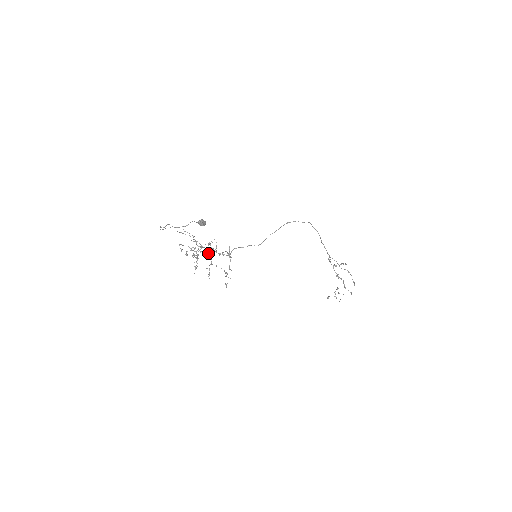
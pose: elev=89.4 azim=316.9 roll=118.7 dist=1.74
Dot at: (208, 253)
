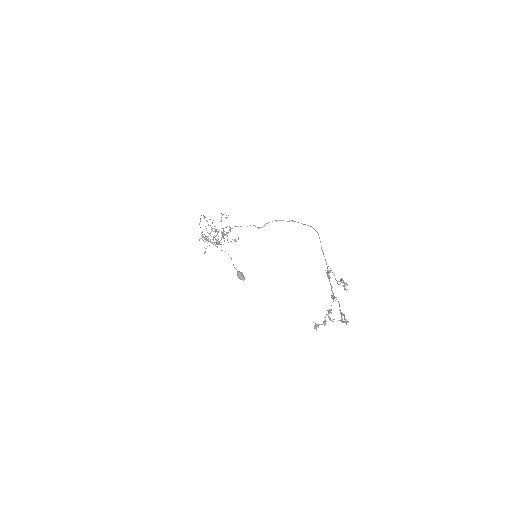
Dot at: occluded
